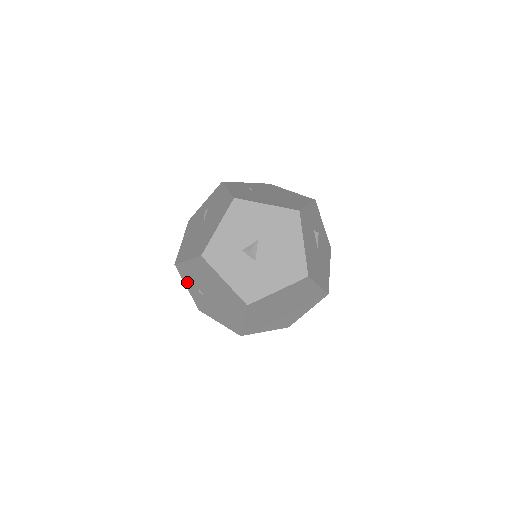
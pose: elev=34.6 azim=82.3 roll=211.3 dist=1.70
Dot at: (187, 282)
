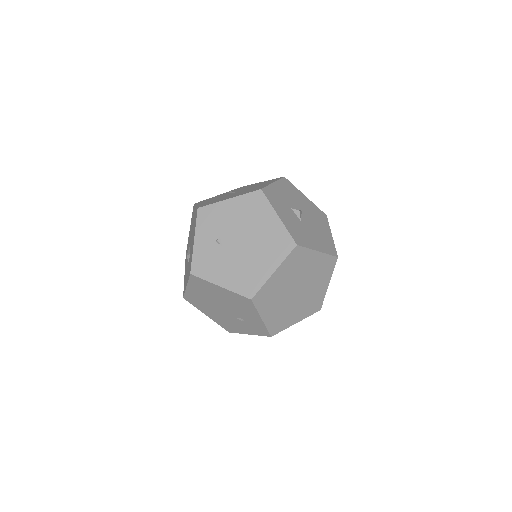
Dot at: (202, 231)
